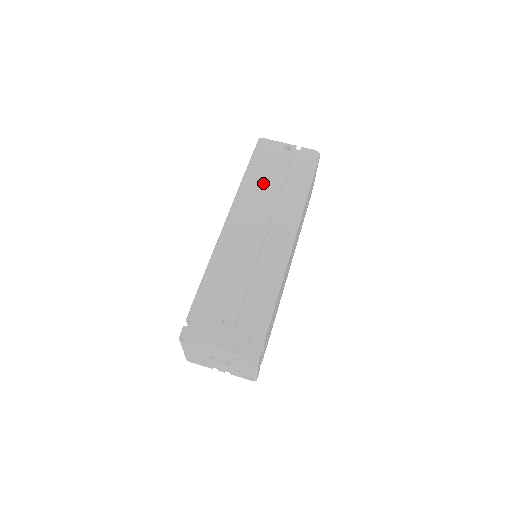
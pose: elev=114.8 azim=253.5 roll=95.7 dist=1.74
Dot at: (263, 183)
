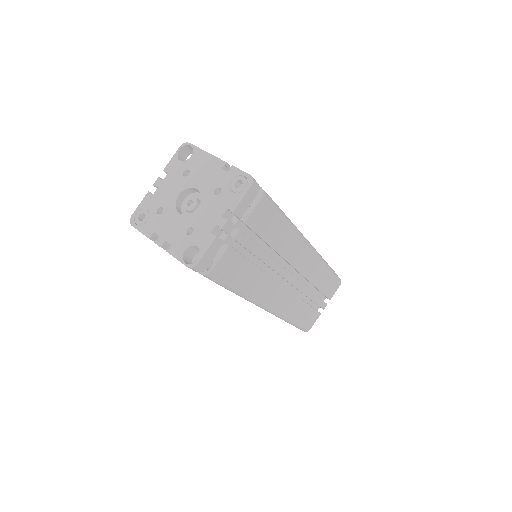
Dot at: occluded
